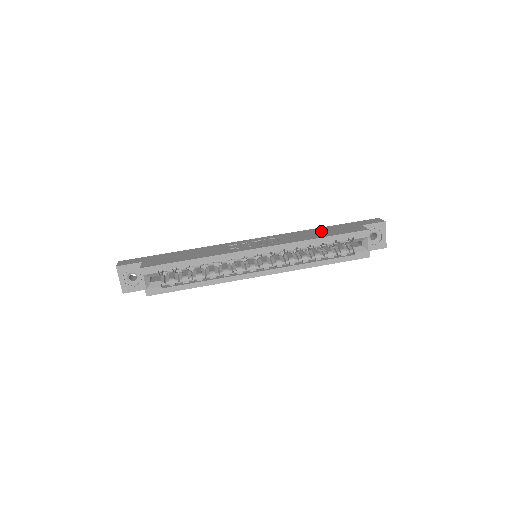
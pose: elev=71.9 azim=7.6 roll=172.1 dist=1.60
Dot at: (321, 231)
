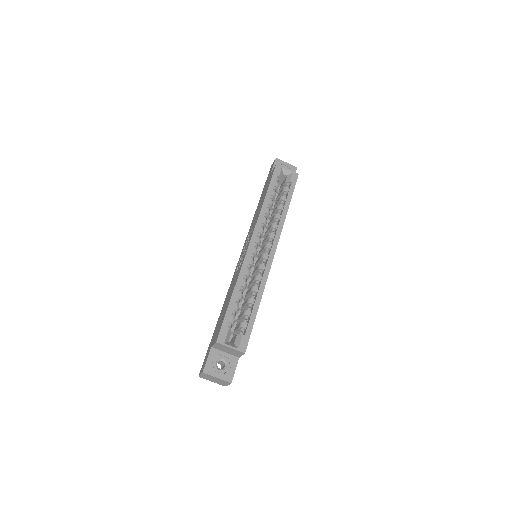
Dot at: occluded
